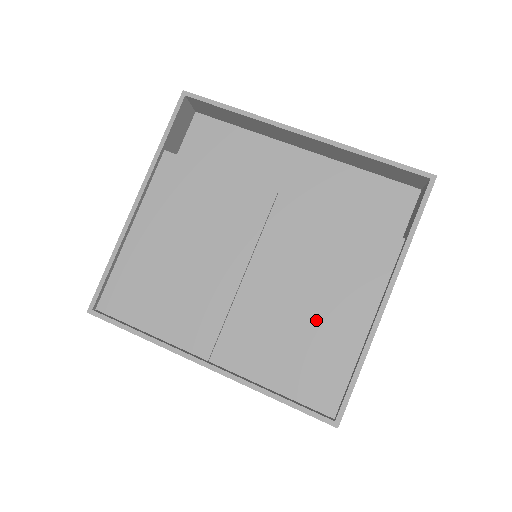
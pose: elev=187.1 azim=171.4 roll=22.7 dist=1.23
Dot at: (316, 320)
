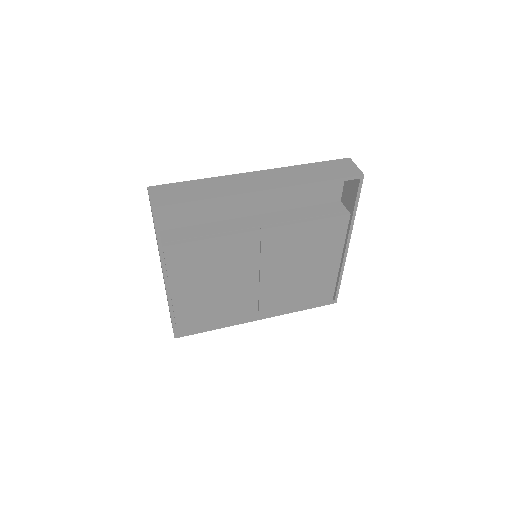
Dot at: (310, 273)
